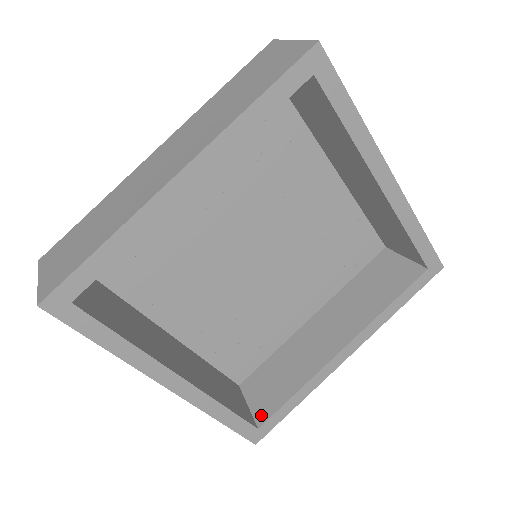
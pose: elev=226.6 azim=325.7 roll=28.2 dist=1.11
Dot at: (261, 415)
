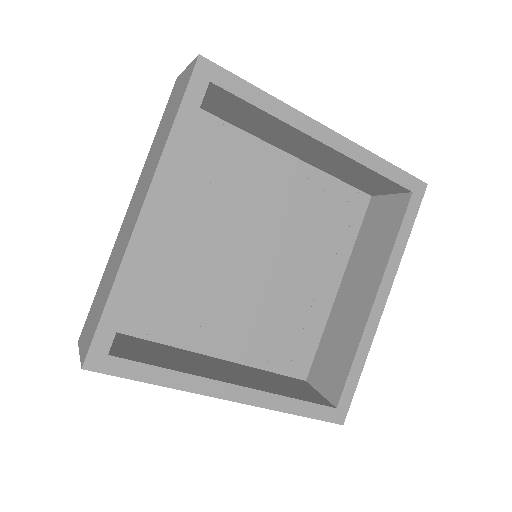
Dot at: (334, 395)
